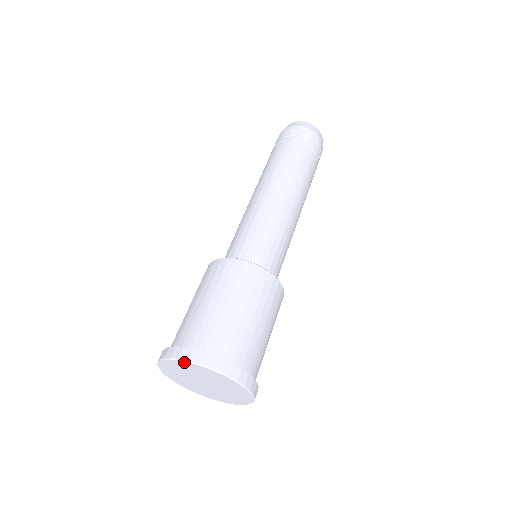
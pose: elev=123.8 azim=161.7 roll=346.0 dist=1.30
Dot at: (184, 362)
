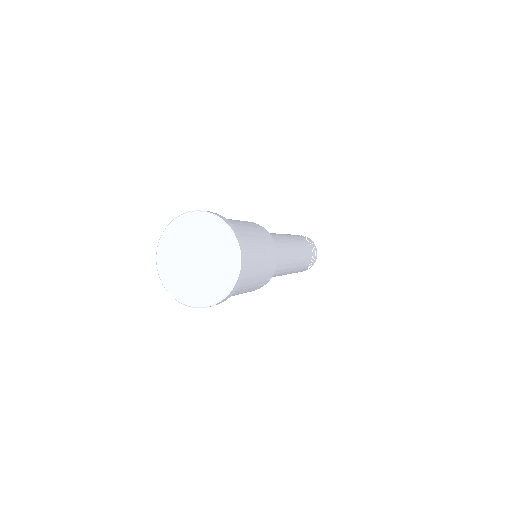
Dot at: (208, 215)
